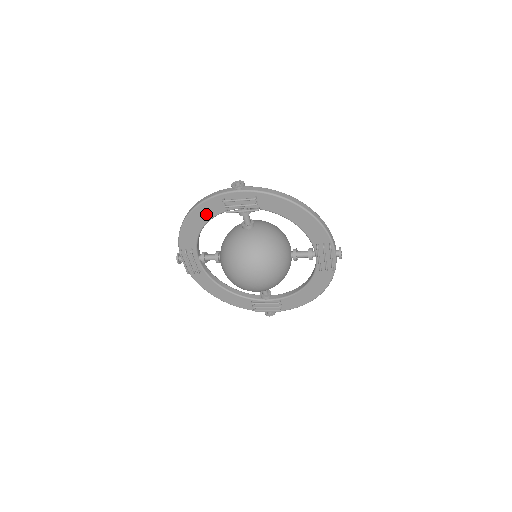
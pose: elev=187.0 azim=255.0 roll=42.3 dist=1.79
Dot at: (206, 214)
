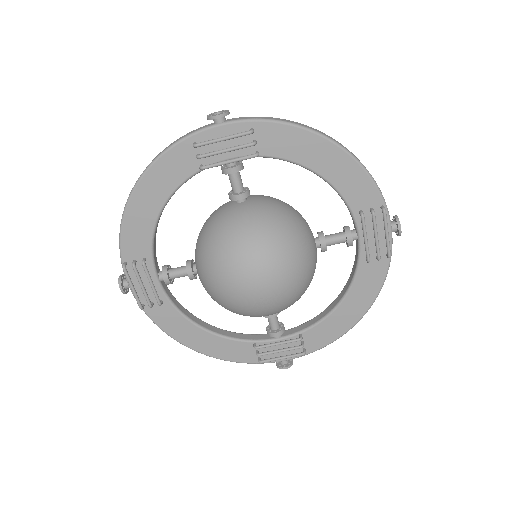
Dot at: (165, 182)
